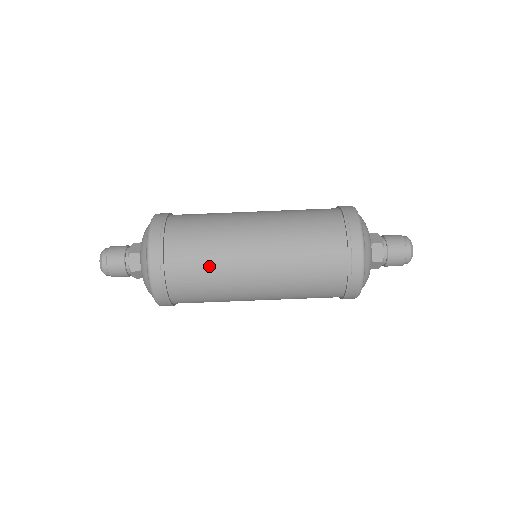
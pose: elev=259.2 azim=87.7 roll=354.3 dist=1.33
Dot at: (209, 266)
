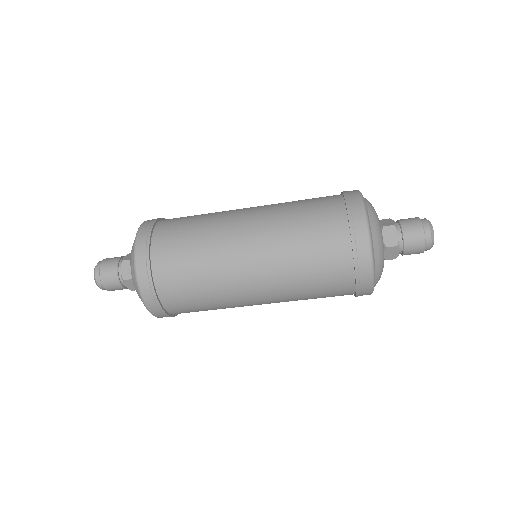
Dot at: (197, 260)
